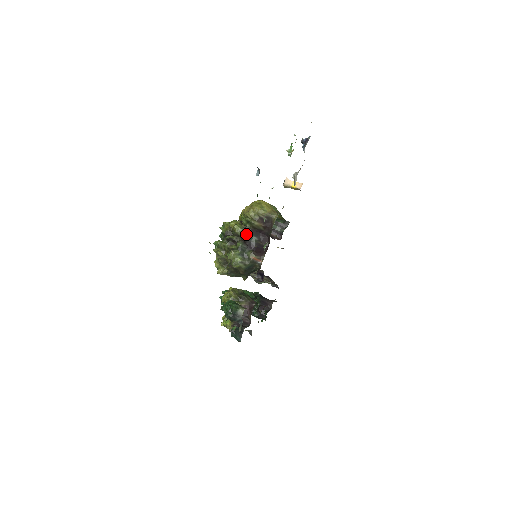
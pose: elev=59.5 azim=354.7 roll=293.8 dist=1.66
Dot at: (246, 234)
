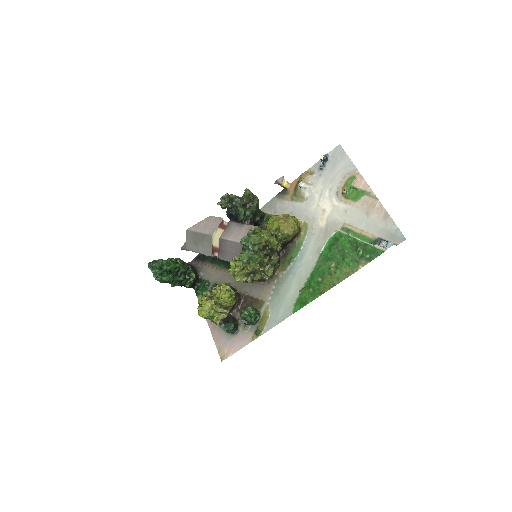
Dot at: occluded
